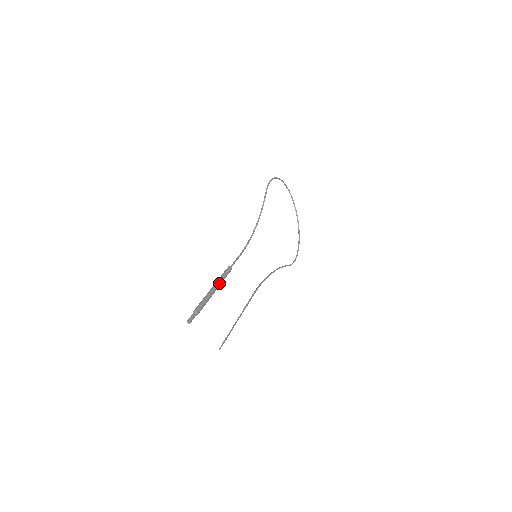
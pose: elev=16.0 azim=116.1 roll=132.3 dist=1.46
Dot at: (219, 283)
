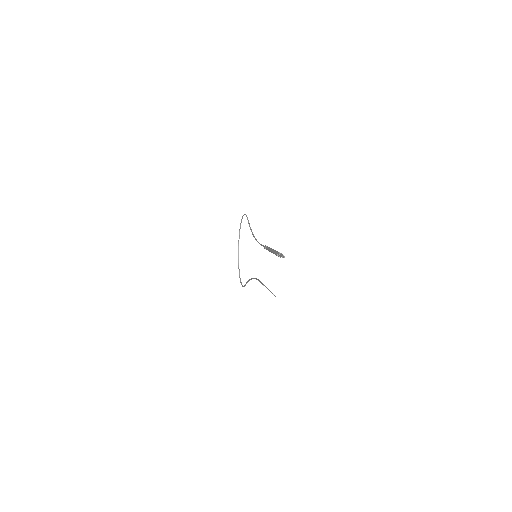
Dot at: occluded
